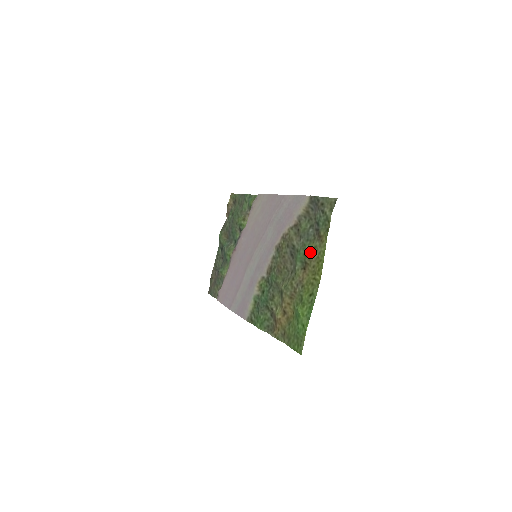
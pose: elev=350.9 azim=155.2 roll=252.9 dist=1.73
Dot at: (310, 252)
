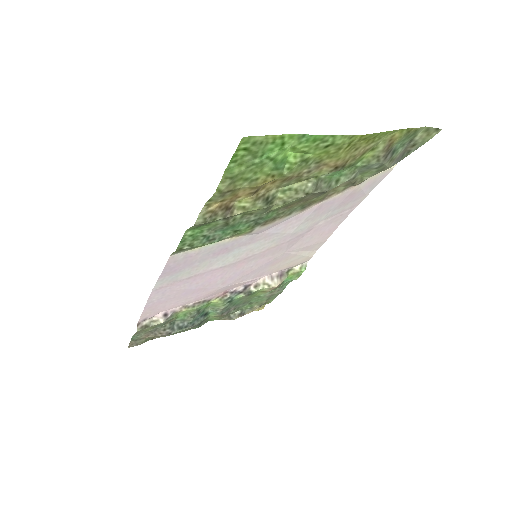
Dot at: (361, 157)
